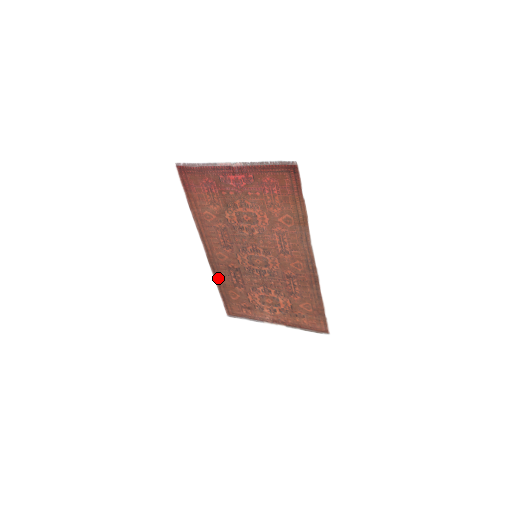
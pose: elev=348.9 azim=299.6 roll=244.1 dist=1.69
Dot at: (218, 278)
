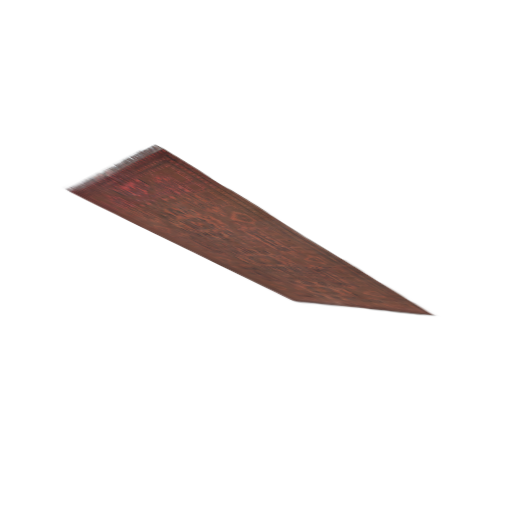
Dot at: (245, 276)
